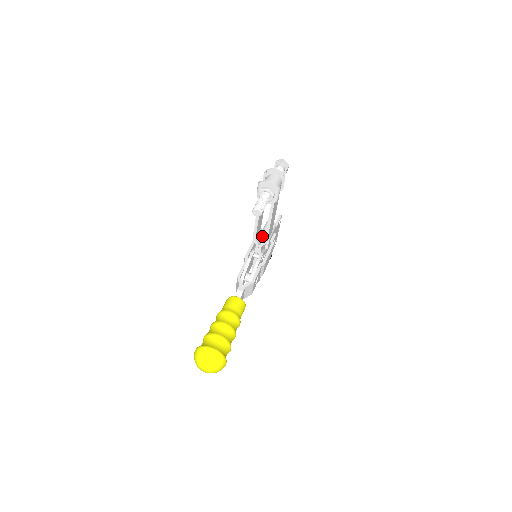
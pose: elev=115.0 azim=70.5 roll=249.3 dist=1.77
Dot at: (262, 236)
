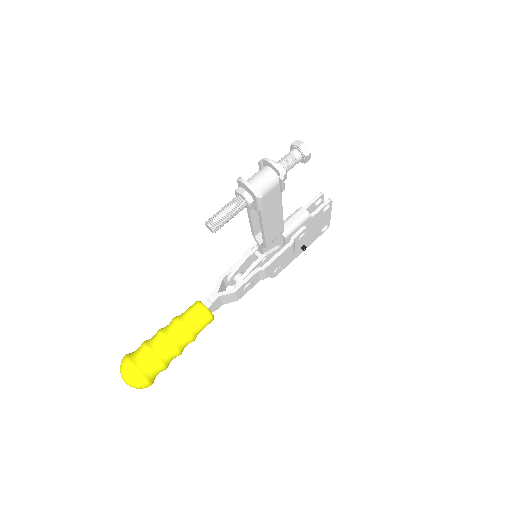
Dot at: occluded
